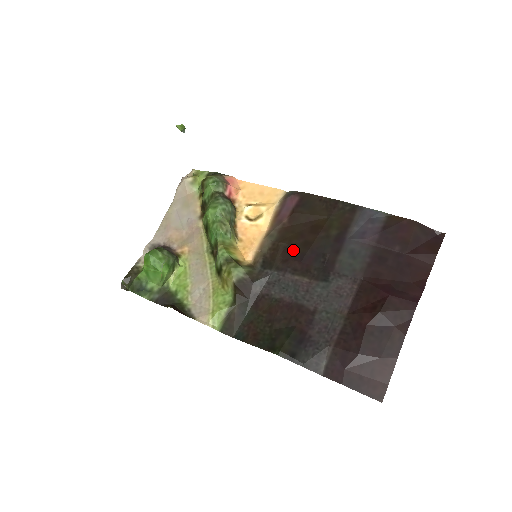
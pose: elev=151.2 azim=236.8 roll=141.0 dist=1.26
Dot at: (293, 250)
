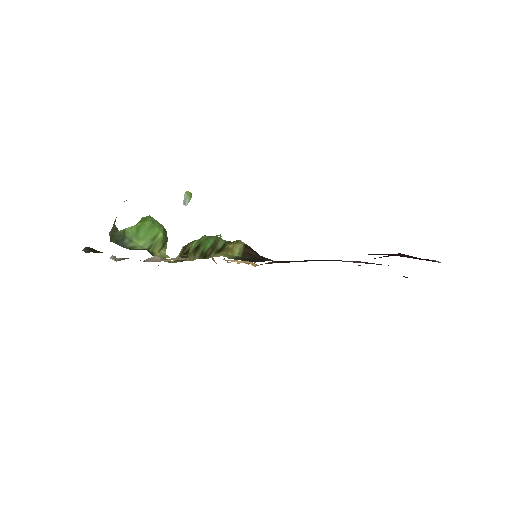
Dot at: occluded
